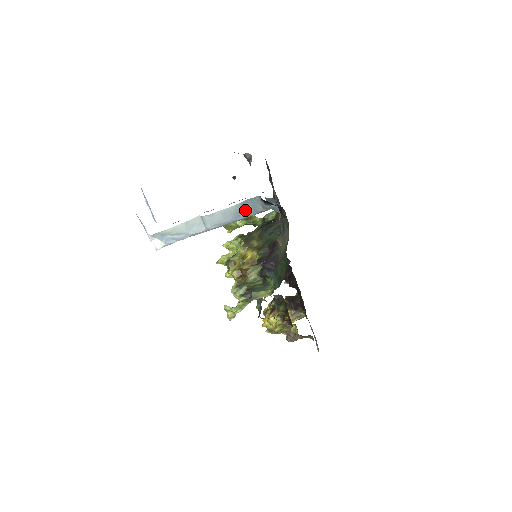
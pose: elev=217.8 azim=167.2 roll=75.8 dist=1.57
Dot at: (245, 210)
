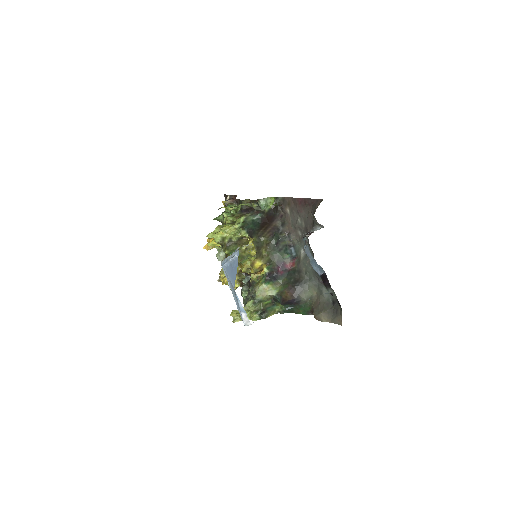
Dot at: occluded
